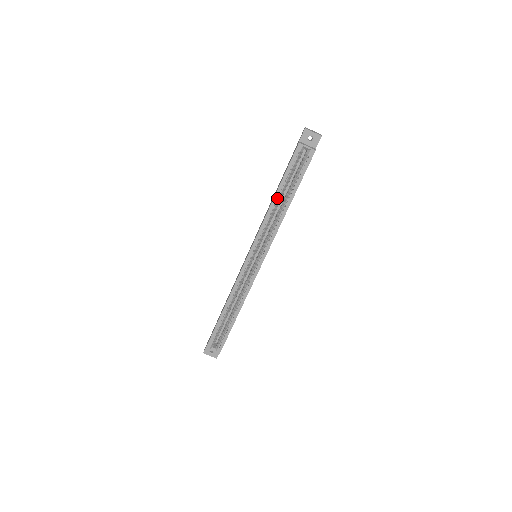
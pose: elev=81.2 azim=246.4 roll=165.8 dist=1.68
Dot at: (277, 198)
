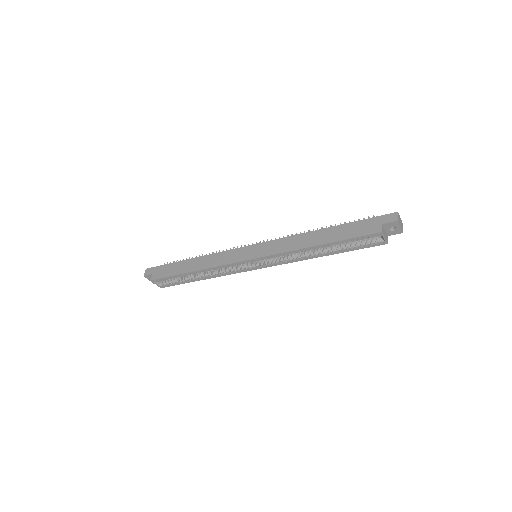
Dot at: (319, 246)
